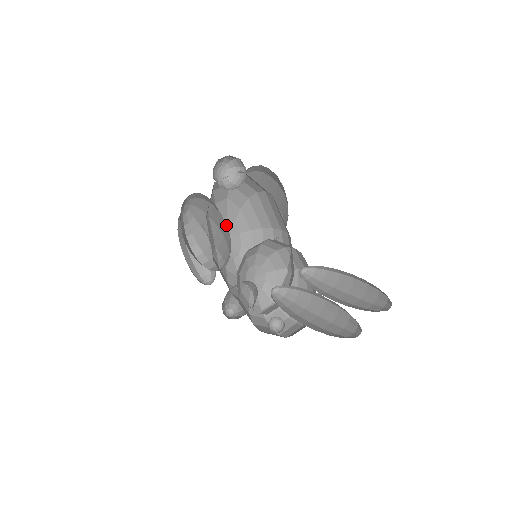
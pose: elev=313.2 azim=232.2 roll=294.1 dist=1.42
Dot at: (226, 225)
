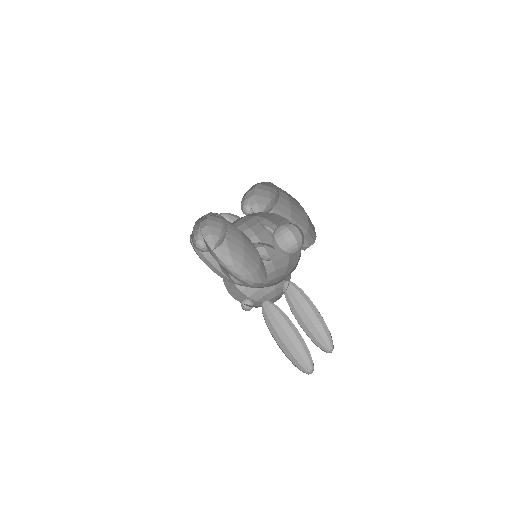
Dot at: (259, 265)
